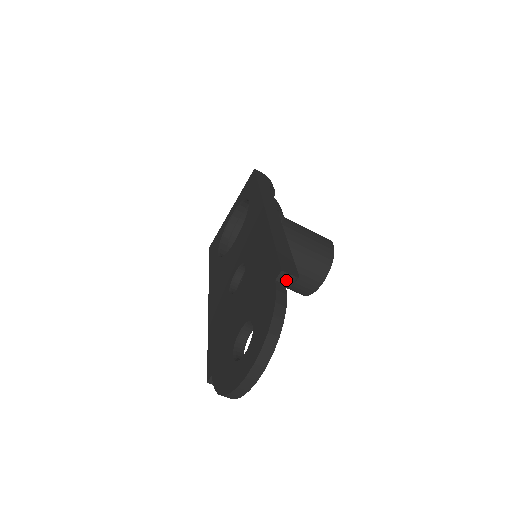
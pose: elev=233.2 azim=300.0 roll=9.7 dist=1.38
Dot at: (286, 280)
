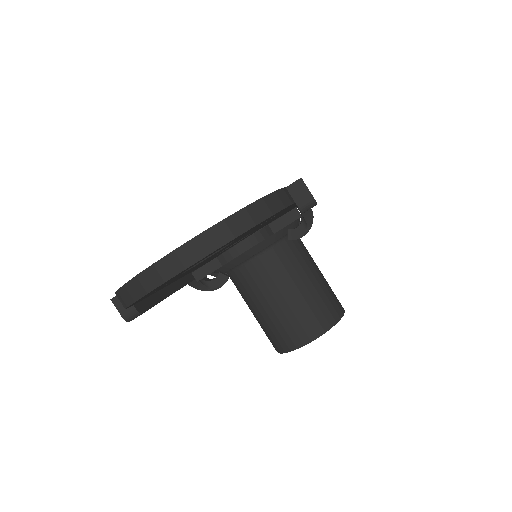
Dot at: (299, 195)
